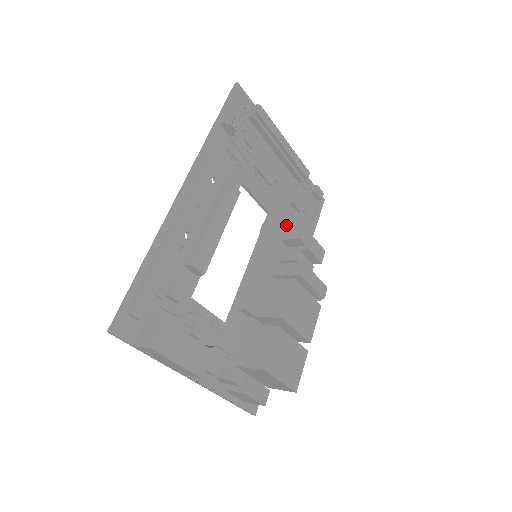
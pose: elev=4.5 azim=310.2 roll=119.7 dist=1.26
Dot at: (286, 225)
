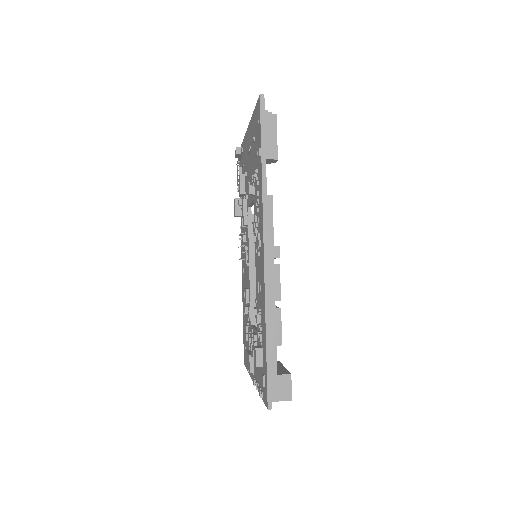
Dot at: occluded
